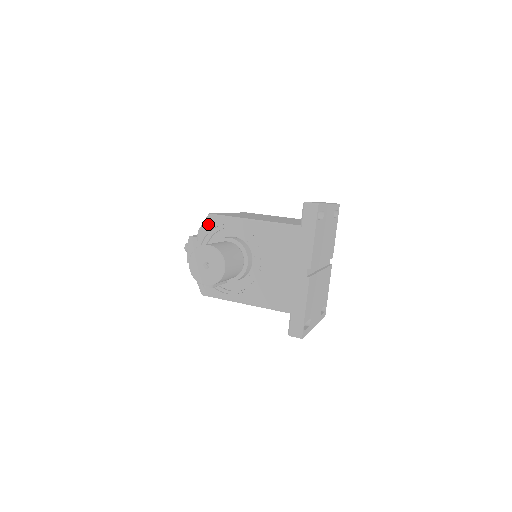
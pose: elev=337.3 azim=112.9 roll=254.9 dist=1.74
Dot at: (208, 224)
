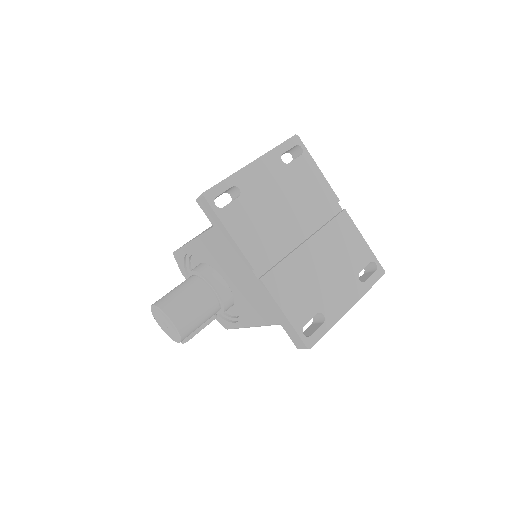
Dot at: (179, 263)
